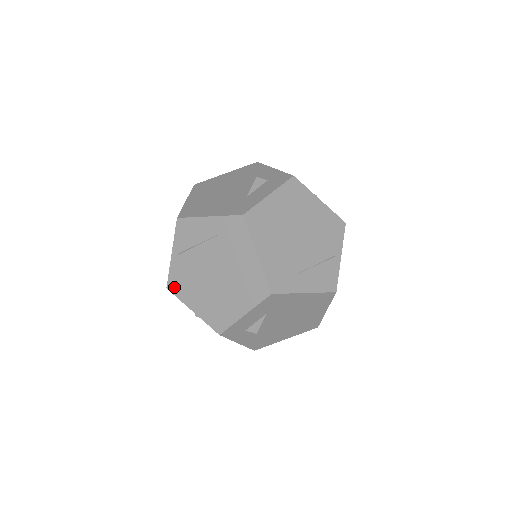
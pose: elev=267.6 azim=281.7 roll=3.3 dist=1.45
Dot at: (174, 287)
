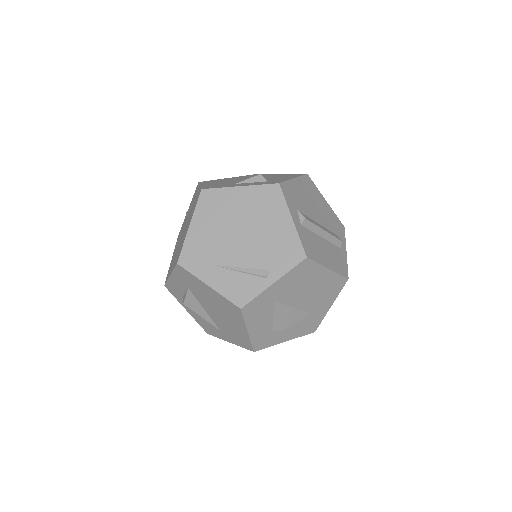
Dot at: (178, 237)
